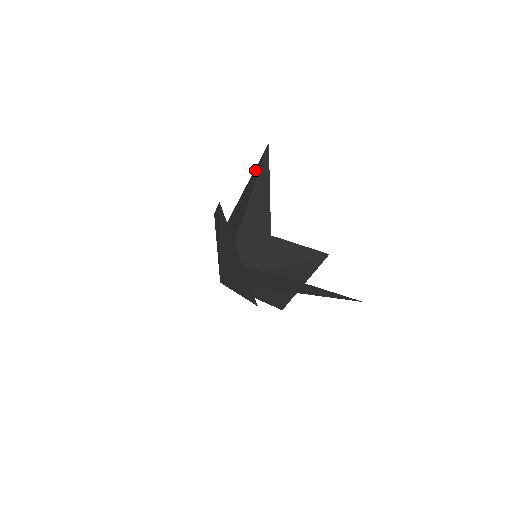
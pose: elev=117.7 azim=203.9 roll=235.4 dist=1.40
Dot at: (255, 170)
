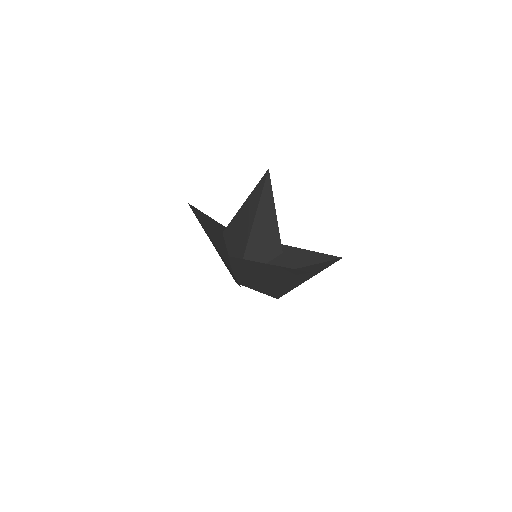
Dot at: (255, 190)
